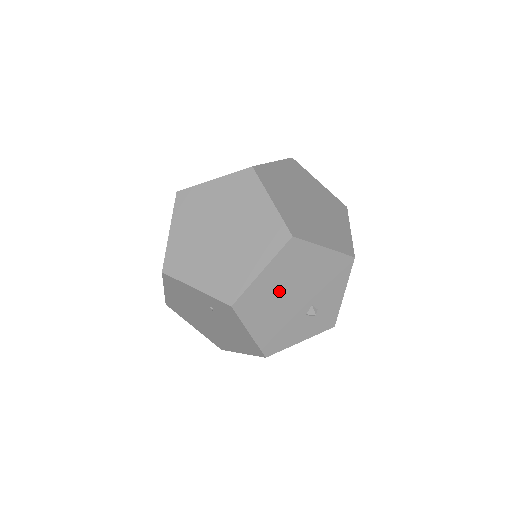
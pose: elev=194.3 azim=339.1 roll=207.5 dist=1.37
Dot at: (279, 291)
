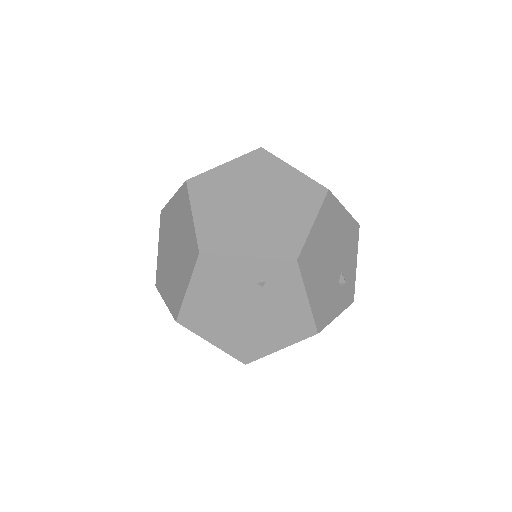
Dot at: (323, 250)
